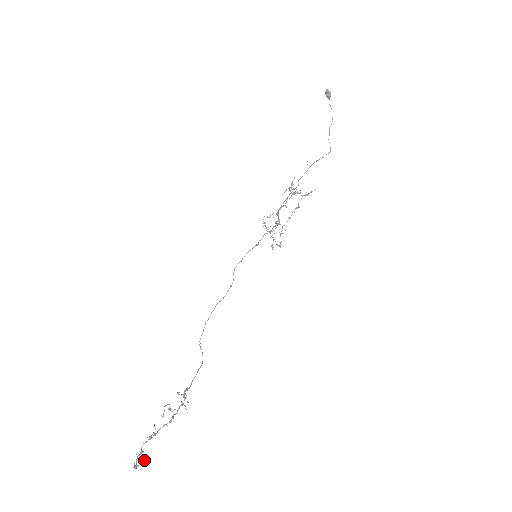
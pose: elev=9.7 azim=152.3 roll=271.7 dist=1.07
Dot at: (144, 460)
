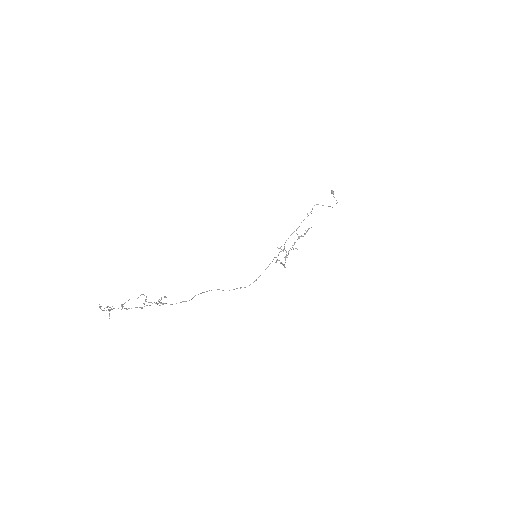
Dot at: (108, 306)
